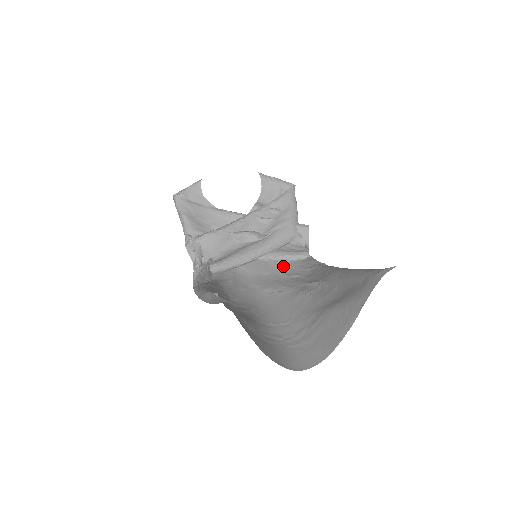
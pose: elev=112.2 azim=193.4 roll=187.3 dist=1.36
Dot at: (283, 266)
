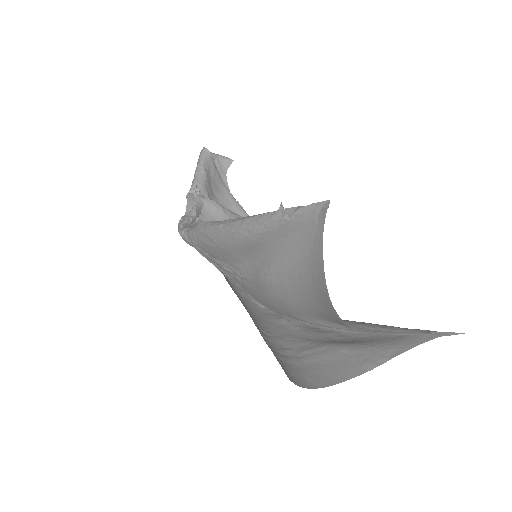
Dot at: occluded
